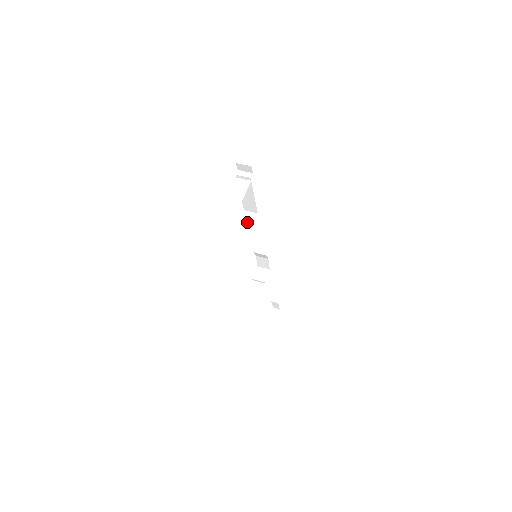
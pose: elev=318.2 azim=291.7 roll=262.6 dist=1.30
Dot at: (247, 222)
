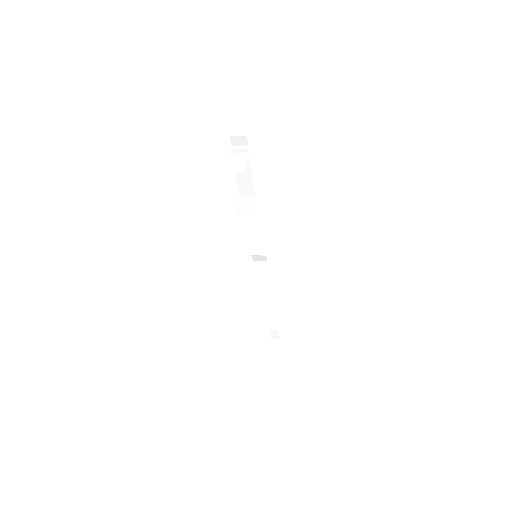
Dot at: (247, 206)
